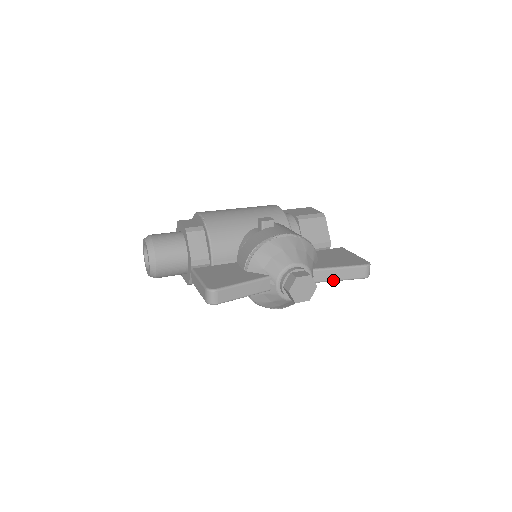
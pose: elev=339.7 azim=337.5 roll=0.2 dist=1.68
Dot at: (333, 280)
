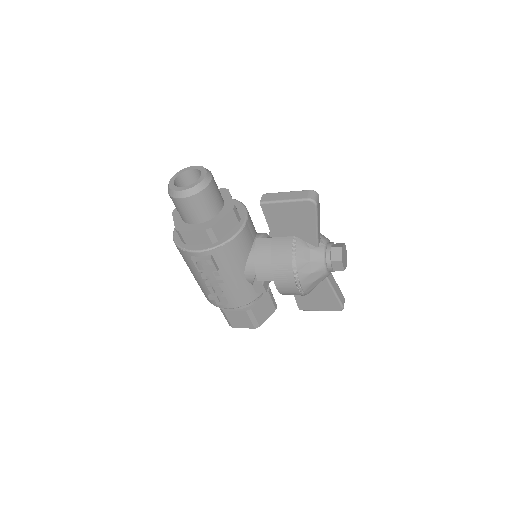
Dot at: (333, 288)
